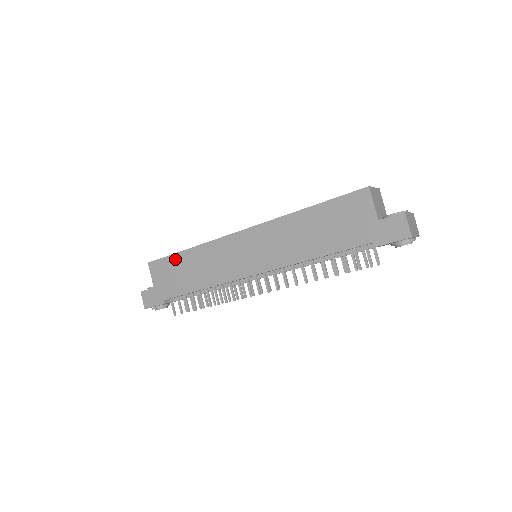
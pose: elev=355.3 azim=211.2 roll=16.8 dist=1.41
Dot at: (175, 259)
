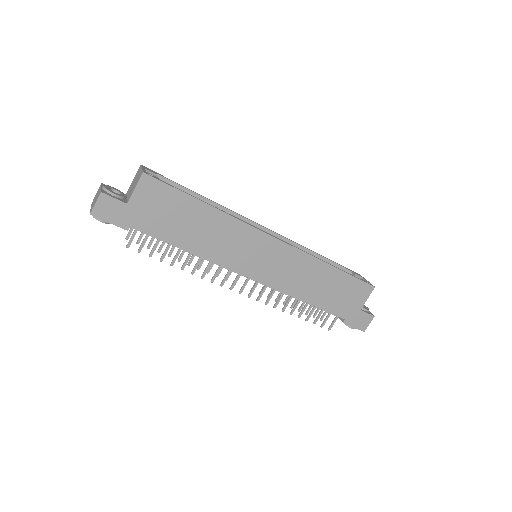
Dot at: (185, 201)
